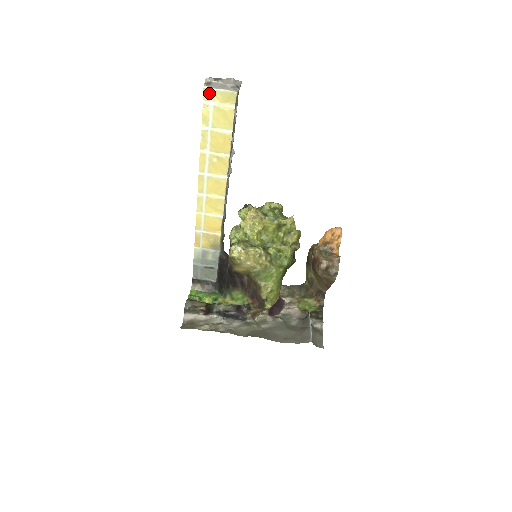
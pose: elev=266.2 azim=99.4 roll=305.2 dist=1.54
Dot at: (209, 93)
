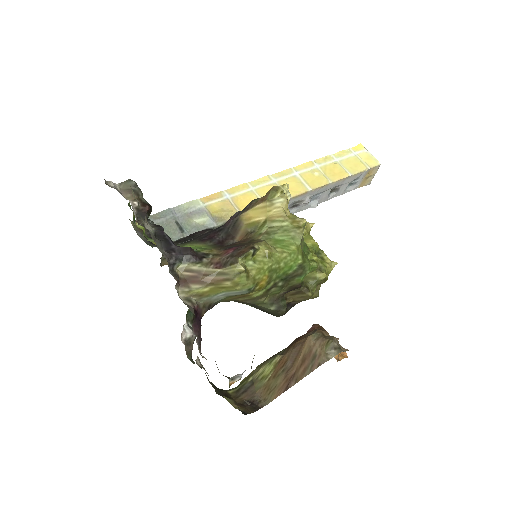
Dot at: (360, 149)
